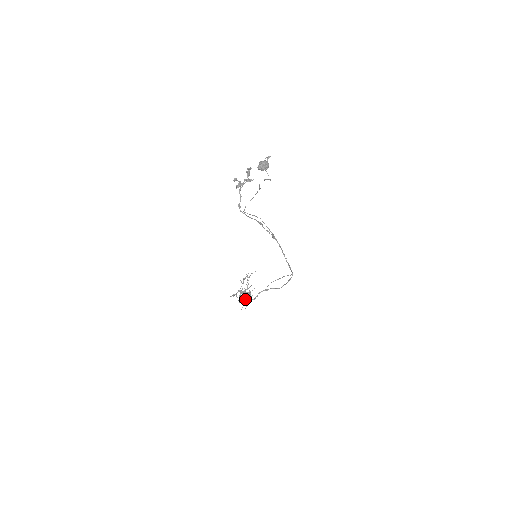
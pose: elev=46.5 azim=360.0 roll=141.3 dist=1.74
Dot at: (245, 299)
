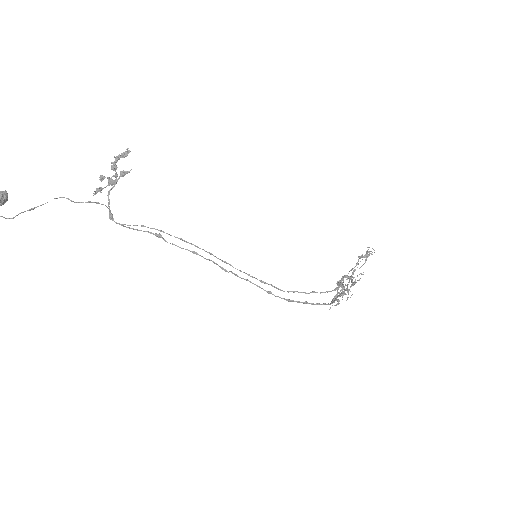
Dot at: occluded
